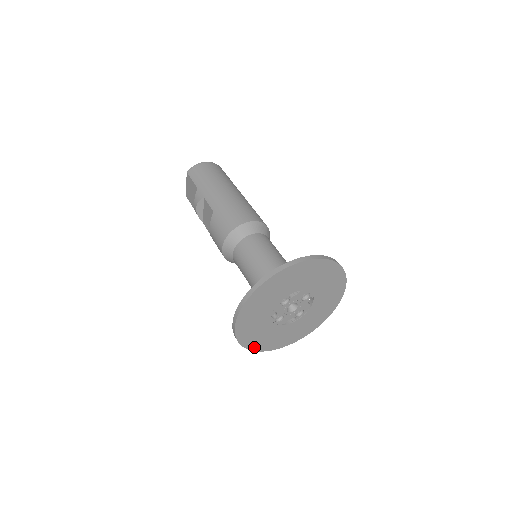
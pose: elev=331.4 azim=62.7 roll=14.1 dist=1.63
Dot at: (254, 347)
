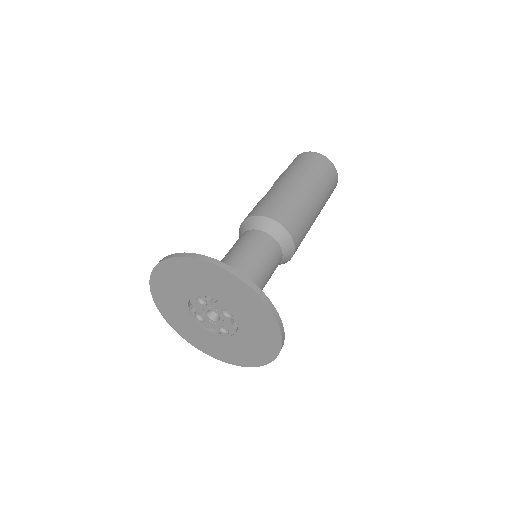
Dot at: (177, 329)
